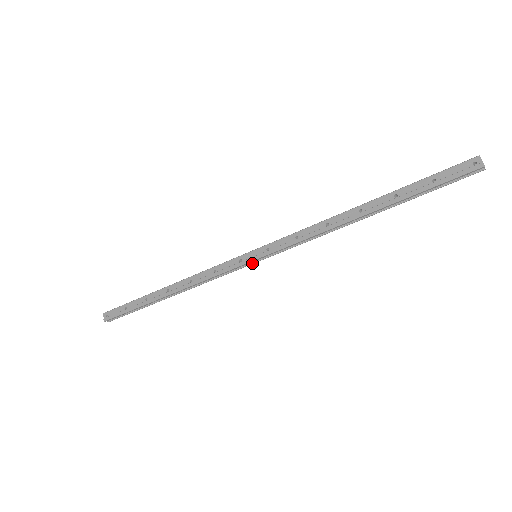
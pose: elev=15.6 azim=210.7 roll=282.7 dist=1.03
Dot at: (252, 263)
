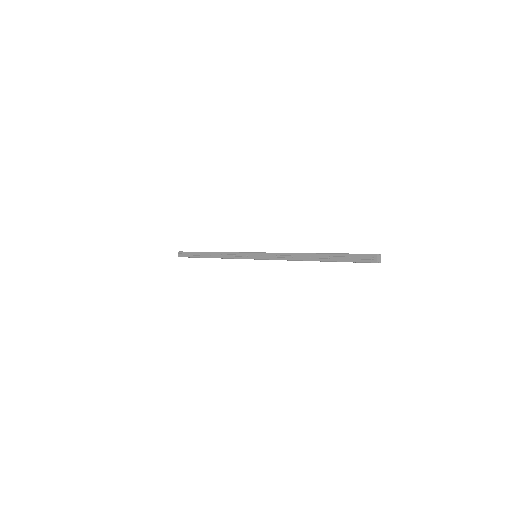
Dot at: (254, 259)
